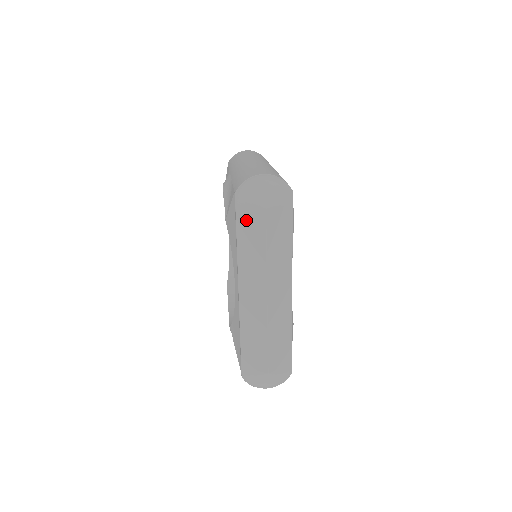
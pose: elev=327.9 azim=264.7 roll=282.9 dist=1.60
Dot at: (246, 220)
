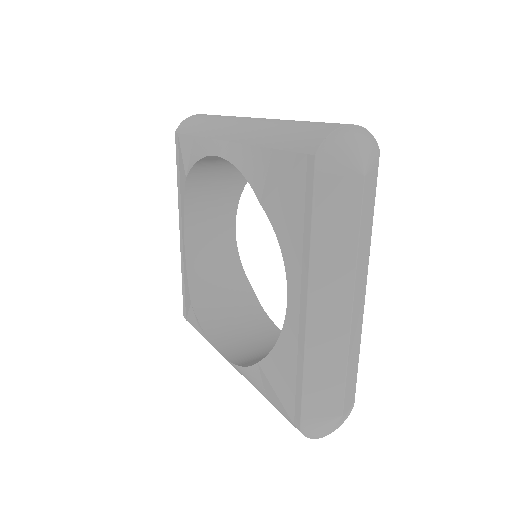
Dot at: (330, 196)
